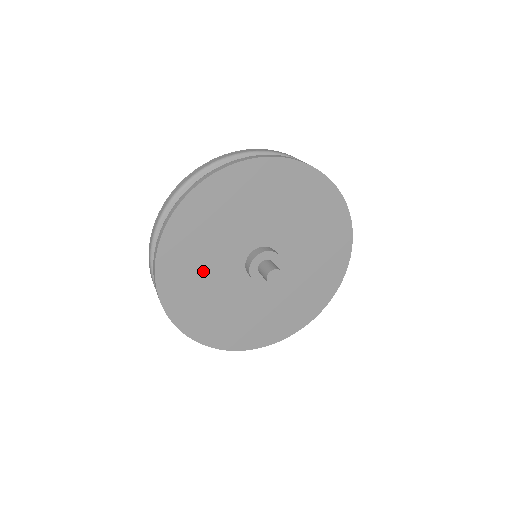
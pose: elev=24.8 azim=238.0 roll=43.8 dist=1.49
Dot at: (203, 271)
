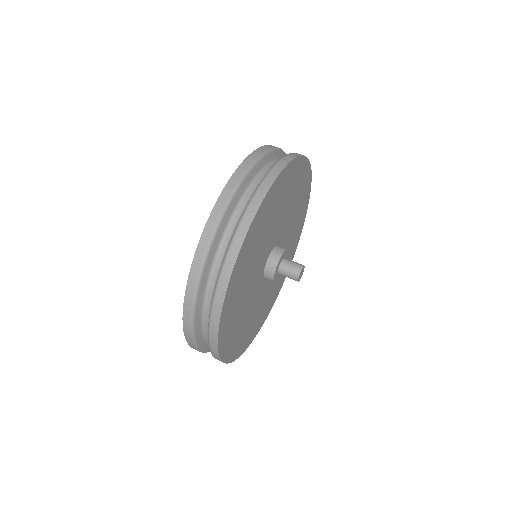
Dot at: (244, 294)
